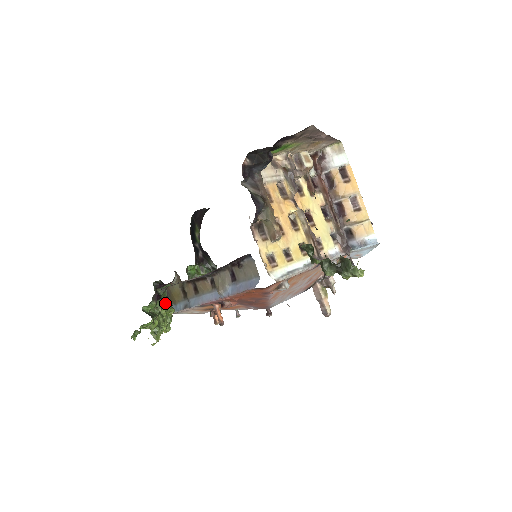
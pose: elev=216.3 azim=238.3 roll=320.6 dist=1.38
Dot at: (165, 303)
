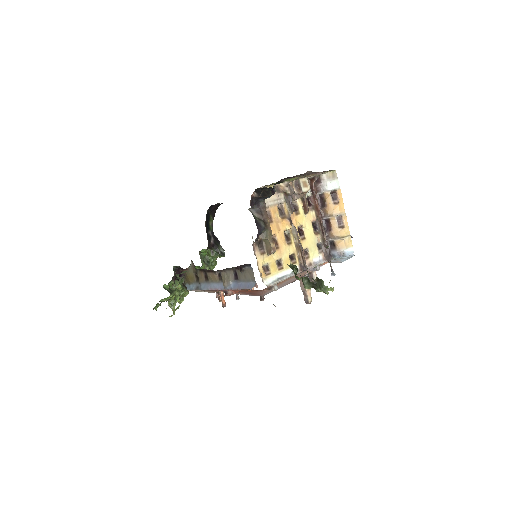
Dot at: (182, 288)
